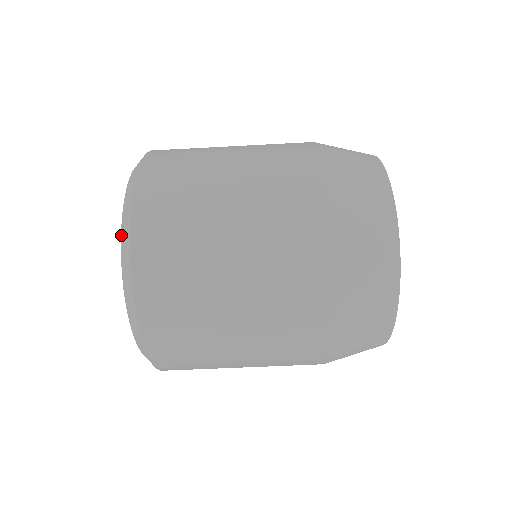
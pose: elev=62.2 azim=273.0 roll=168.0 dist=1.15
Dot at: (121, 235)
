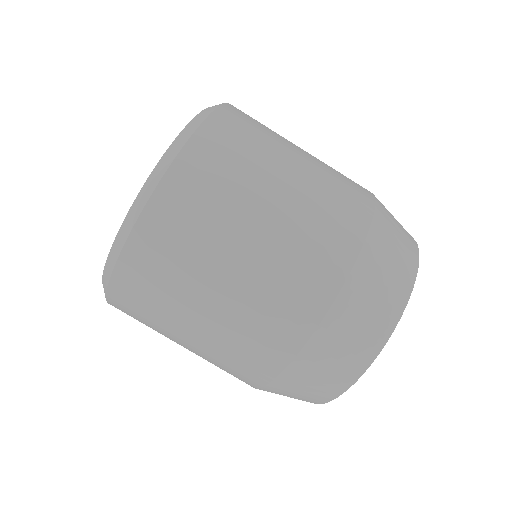
Dot at: occluded
